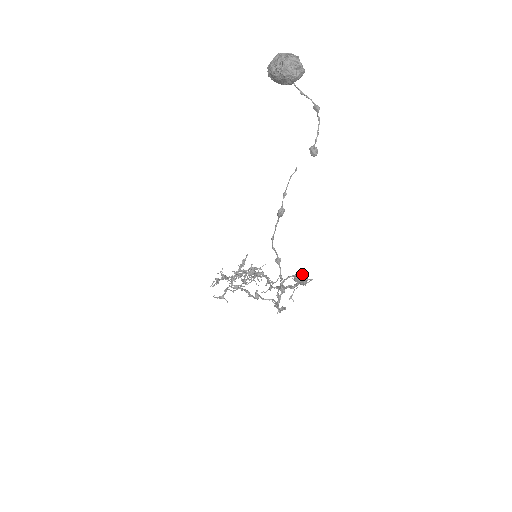
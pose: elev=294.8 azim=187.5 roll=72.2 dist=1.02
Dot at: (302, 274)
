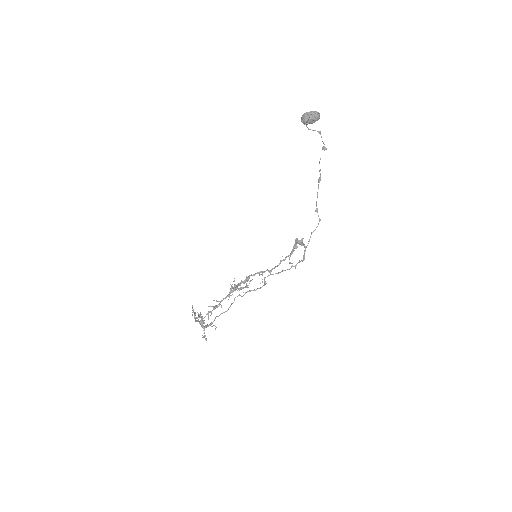
Dot at: (297, 239)
